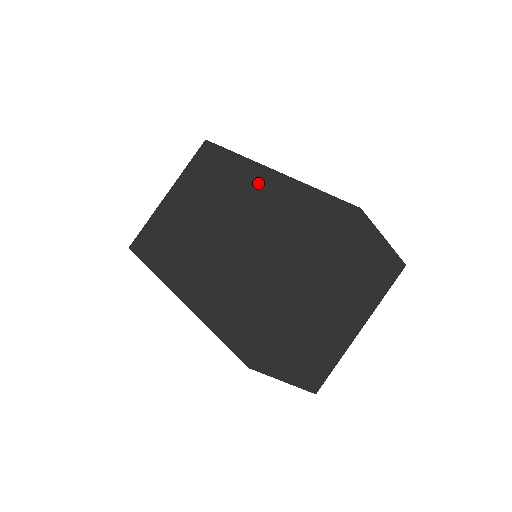
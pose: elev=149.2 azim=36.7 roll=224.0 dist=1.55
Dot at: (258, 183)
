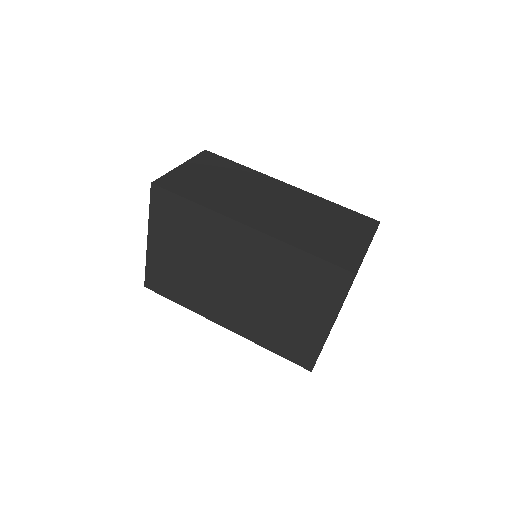
Dot at: (245, 241)
